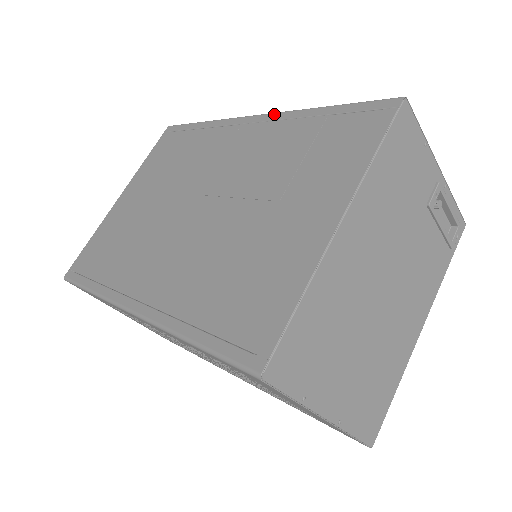
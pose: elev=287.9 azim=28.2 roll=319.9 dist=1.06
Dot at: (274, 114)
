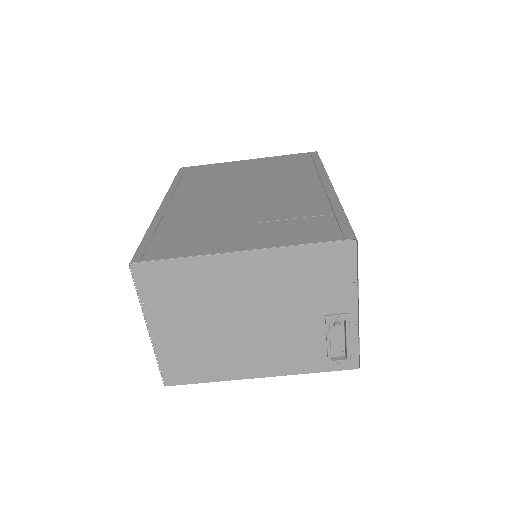
Dot at: (333, 191)
